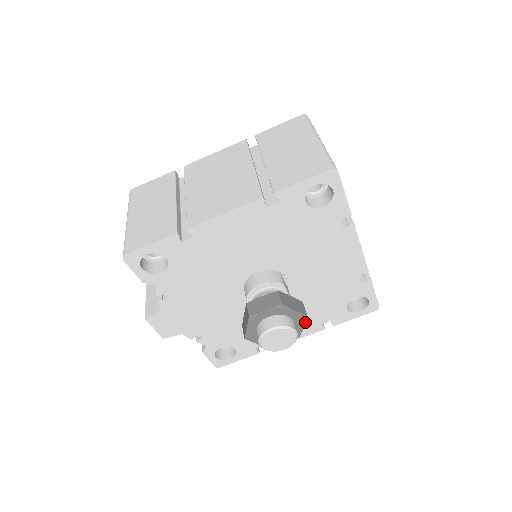
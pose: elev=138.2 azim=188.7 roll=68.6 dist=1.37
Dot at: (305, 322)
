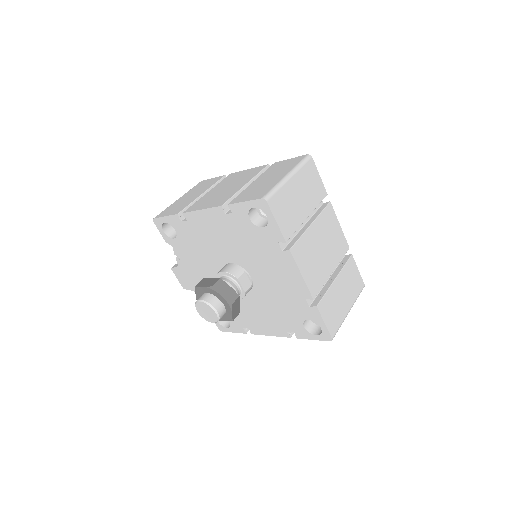
Dot at: (274, 323)
